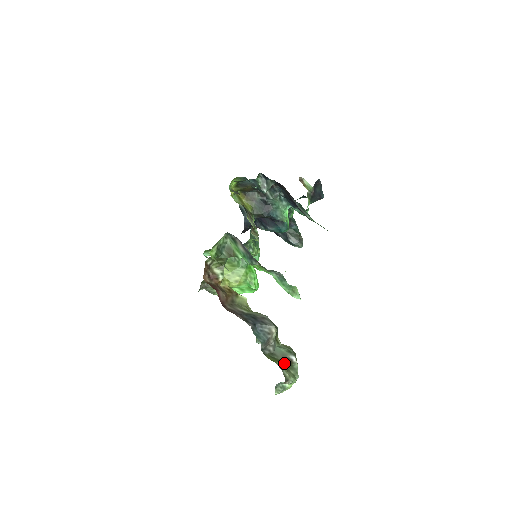
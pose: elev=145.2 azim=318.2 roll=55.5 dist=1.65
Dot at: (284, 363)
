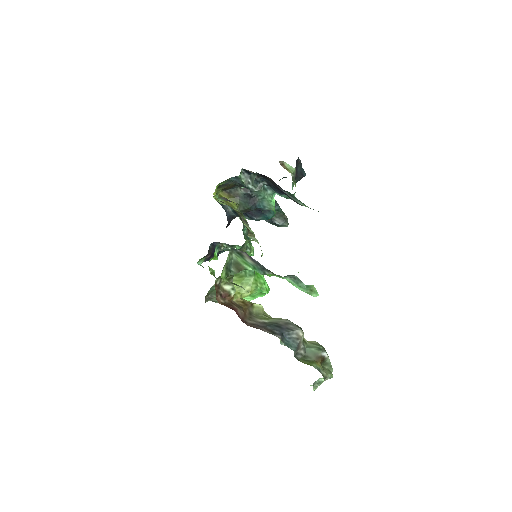
Dot at: (318, 363)
